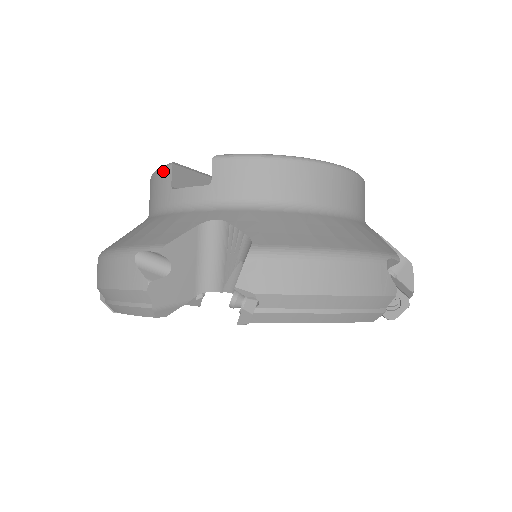
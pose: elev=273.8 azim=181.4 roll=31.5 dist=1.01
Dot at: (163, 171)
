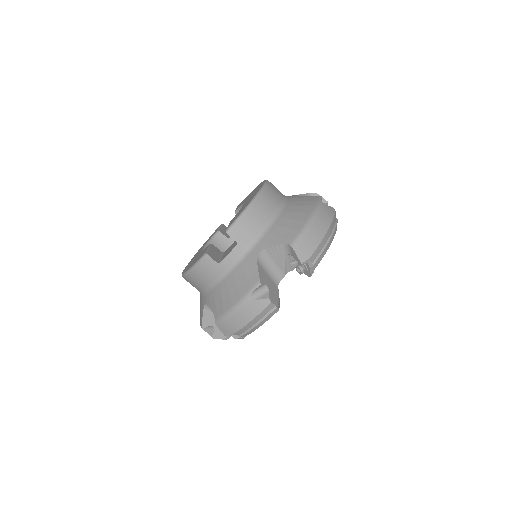
Dot at: (204, 262)
